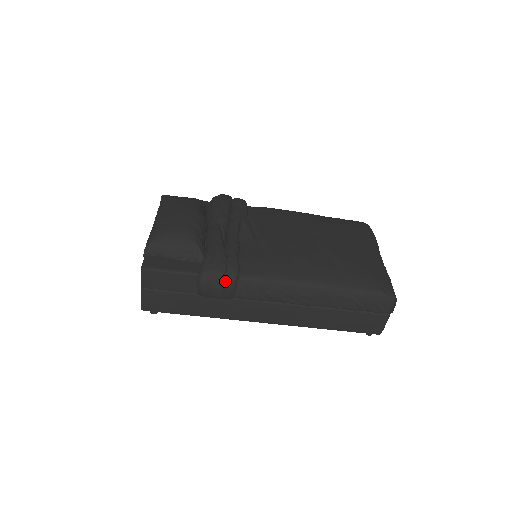
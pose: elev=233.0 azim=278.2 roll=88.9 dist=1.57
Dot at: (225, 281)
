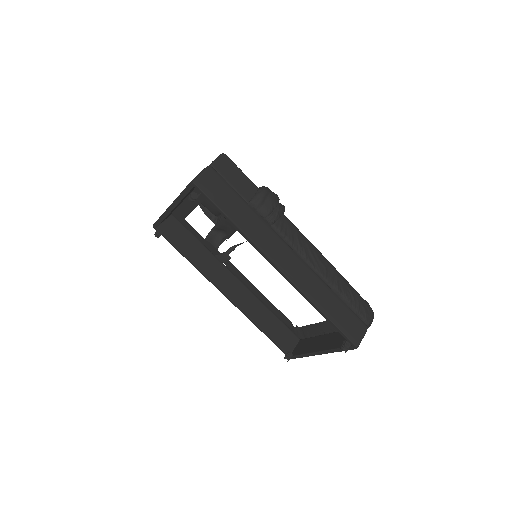
Dot at: (278, 204)
